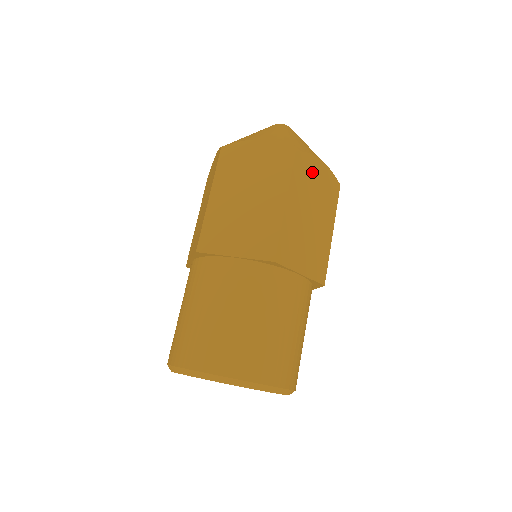
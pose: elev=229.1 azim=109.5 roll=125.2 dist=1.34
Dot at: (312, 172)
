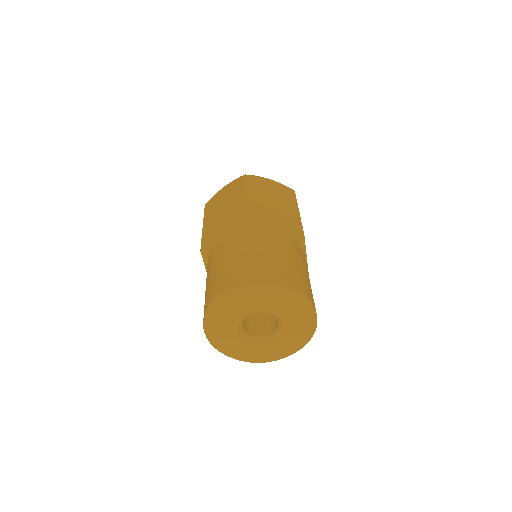
Dot at: (264, 184)
